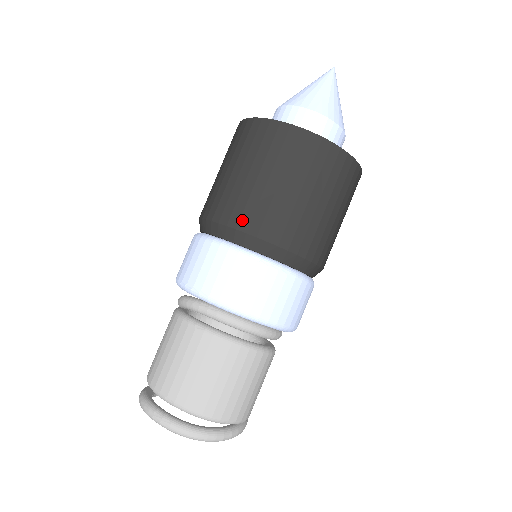
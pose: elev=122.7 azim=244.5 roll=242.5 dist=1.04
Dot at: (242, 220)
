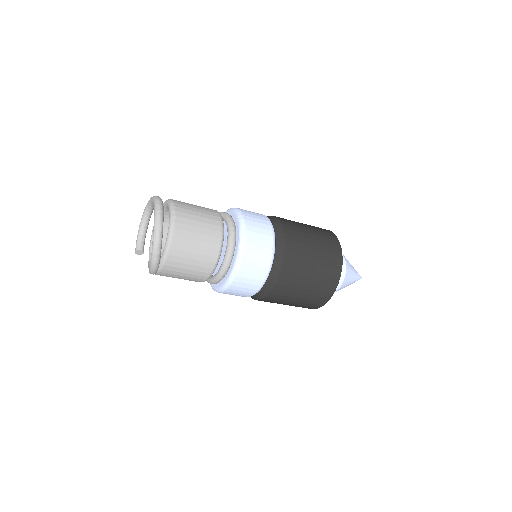
Dot at: (289, 230)
